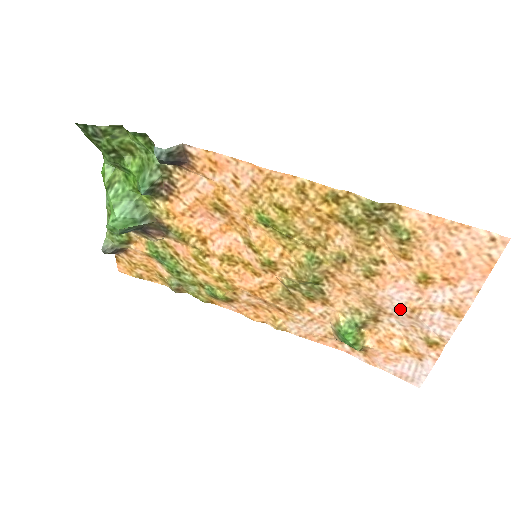
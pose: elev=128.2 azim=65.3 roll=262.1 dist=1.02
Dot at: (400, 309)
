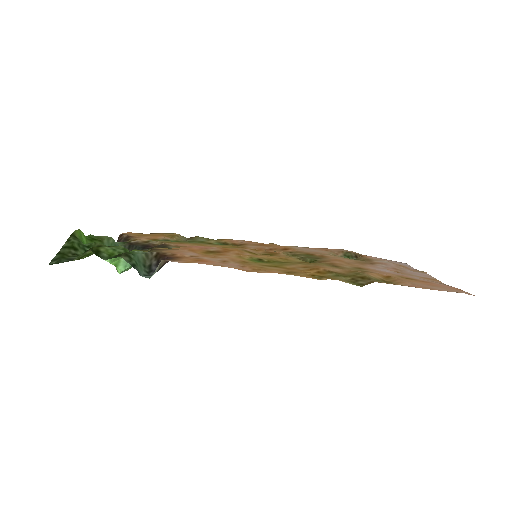
Dot at: (387, 269)
